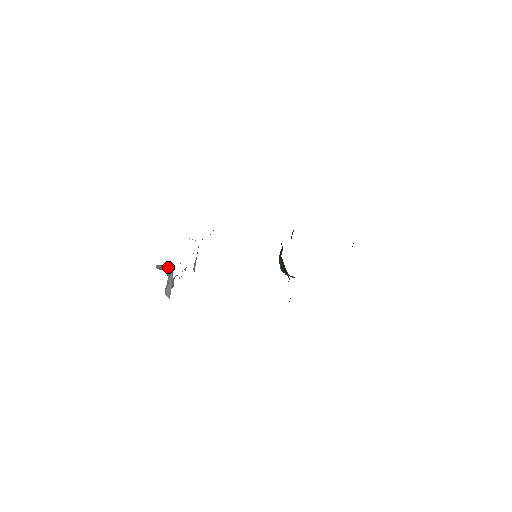
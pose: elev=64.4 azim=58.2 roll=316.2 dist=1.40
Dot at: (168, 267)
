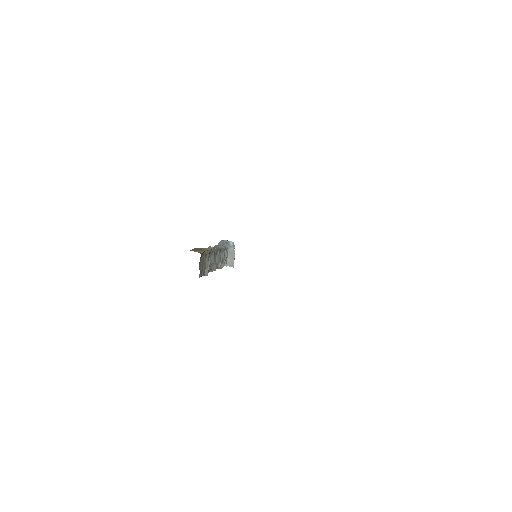
Dot at: (230, 241)
